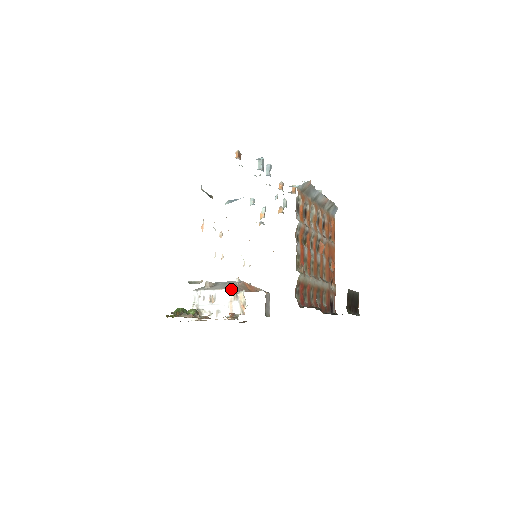
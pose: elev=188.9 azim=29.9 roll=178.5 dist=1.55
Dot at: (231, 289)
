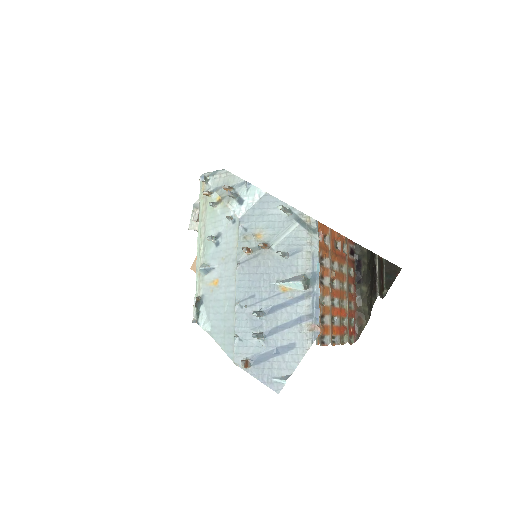
Dot at: occluded
